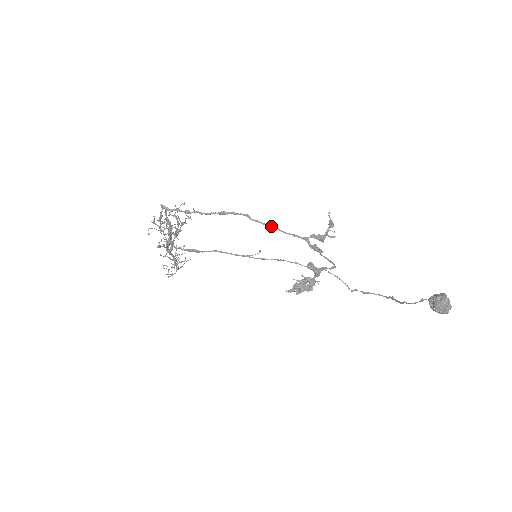
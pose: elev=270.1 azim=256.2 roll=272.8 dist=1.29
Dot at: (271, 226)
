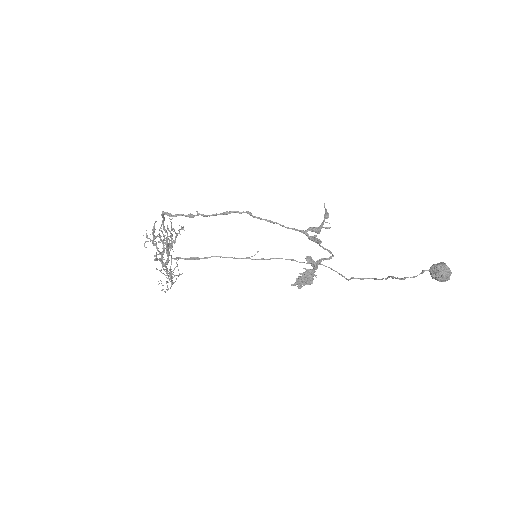
Dot at: (272, 222)
